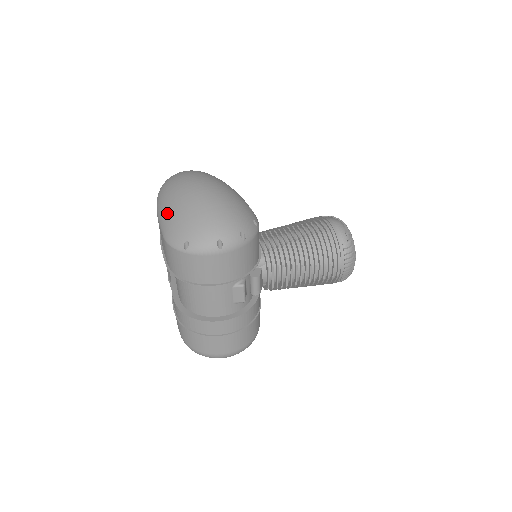
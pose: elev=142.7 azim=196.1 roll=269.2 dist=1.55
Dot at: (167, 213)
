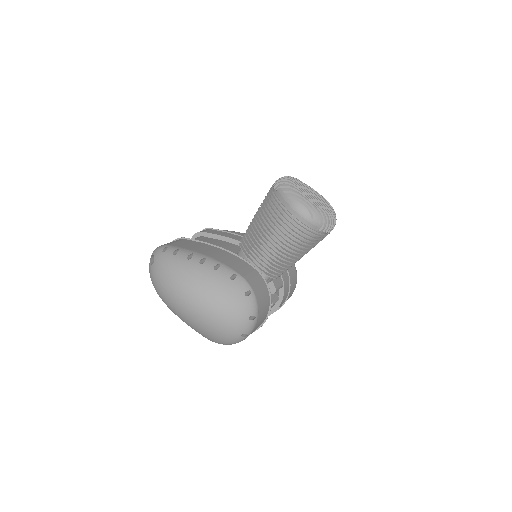
Dot at: occluded
